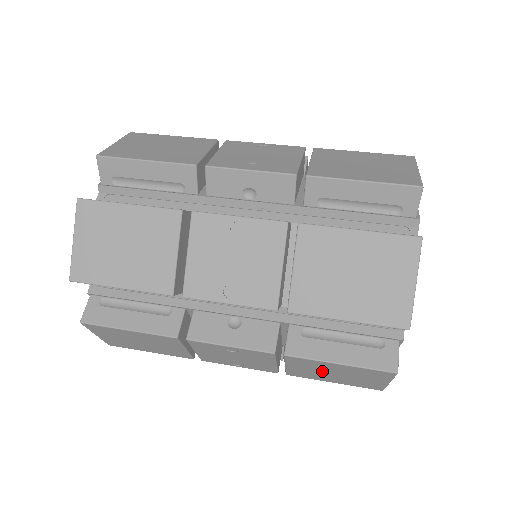
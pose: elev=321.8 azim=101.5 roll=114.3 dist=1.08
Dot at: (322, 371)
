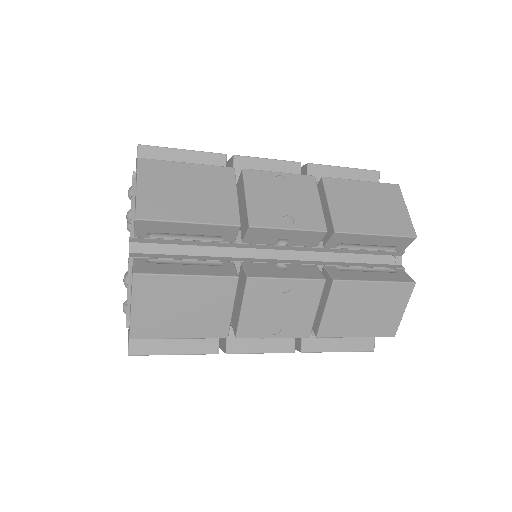
Dot at: (357, 204)
